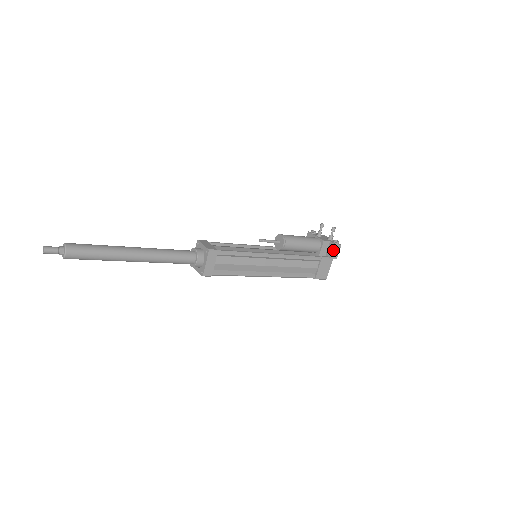
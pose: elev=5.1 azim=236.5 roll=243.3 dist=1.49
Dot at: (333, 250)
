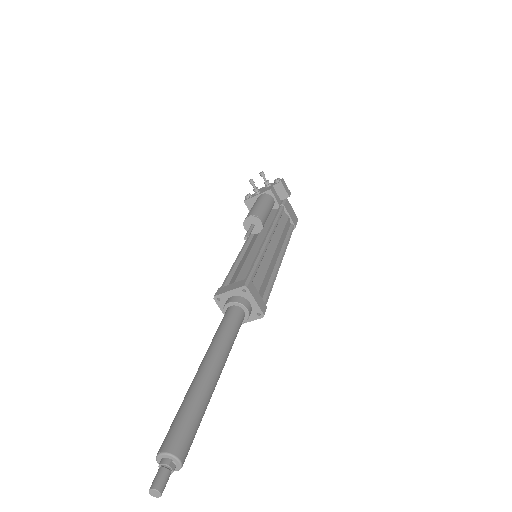
Dot at: (284, 189)
